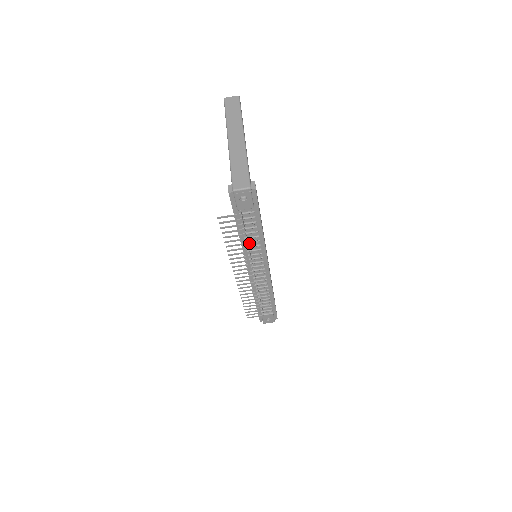
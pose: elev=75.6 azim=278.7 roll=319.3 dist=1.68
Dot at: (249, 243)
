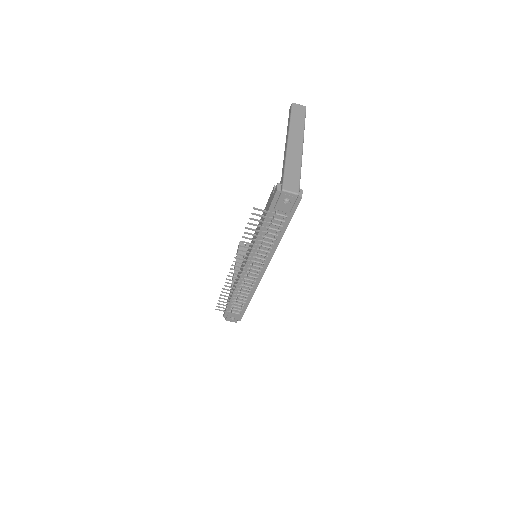
Dot at: (263, 242)
